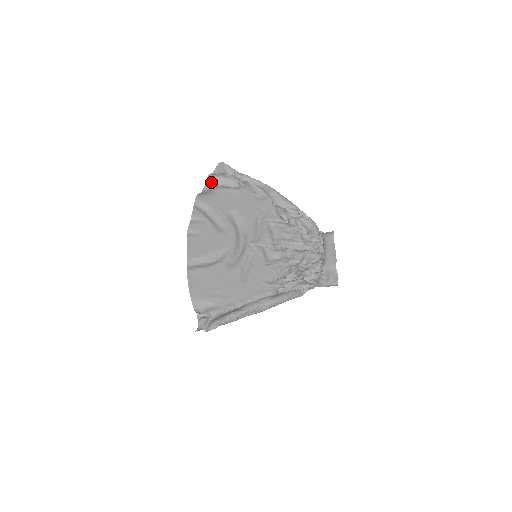
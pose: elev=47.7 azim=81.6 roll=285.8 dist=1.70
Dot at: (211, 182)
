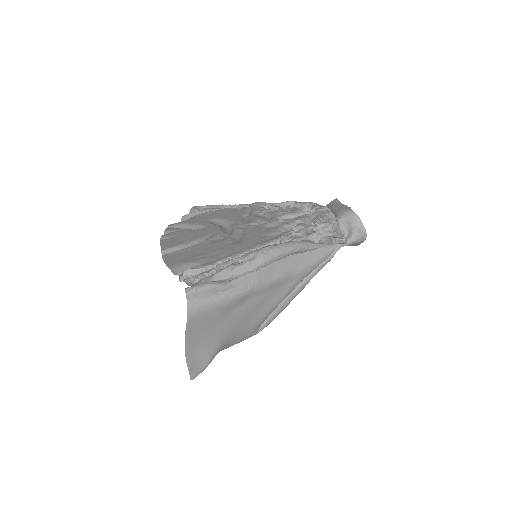
Dot at: (186, 219)
